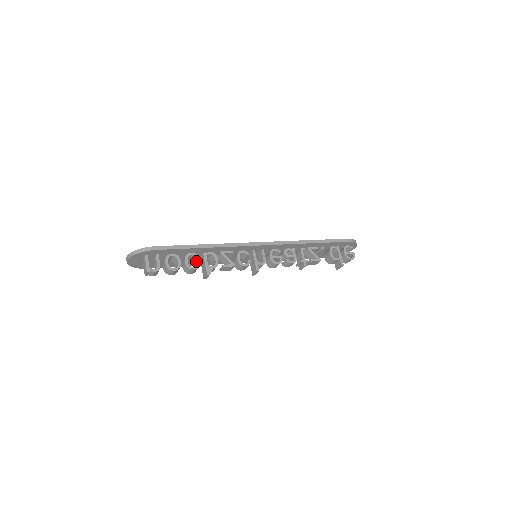
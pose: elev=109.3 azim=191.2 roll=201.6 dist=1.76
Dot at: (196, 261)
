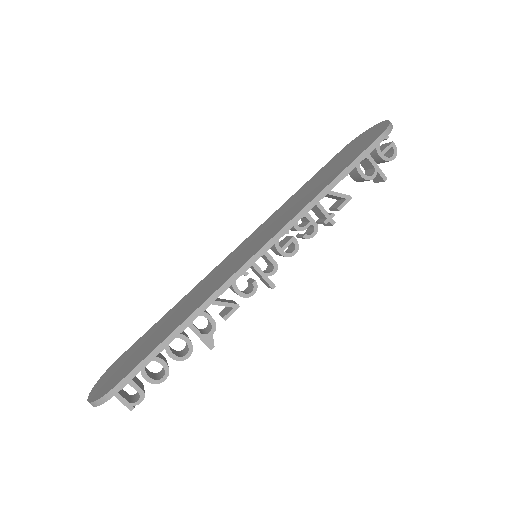
Dot at: occluded
